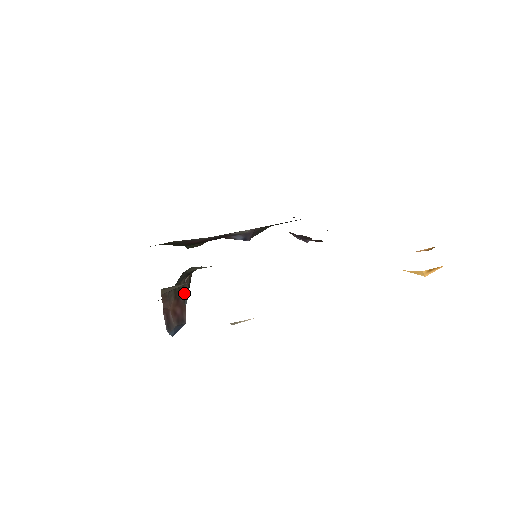
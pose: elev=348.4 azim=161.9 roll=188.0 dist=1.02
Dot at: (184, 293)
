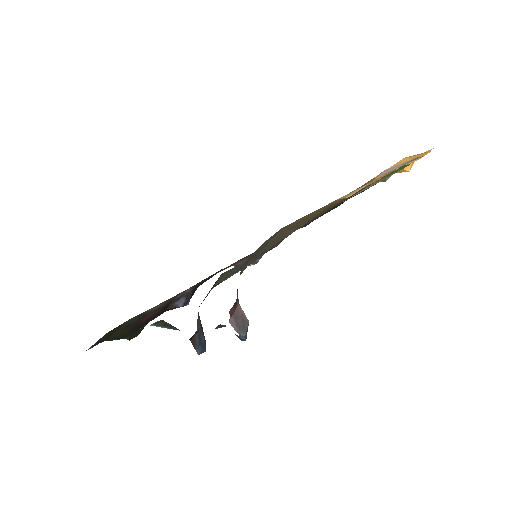
Dot at: (202, 329)
